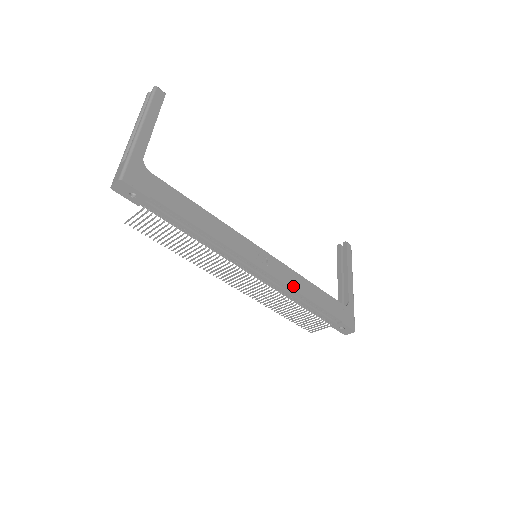
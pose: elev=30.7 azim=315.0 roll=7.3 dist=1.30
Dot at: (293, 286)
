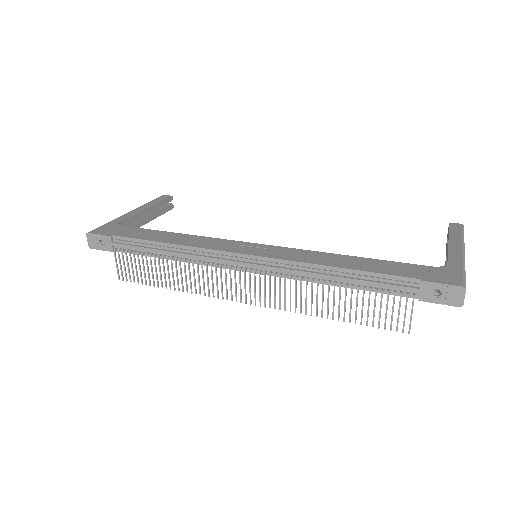
Dot at: (305, 261)
